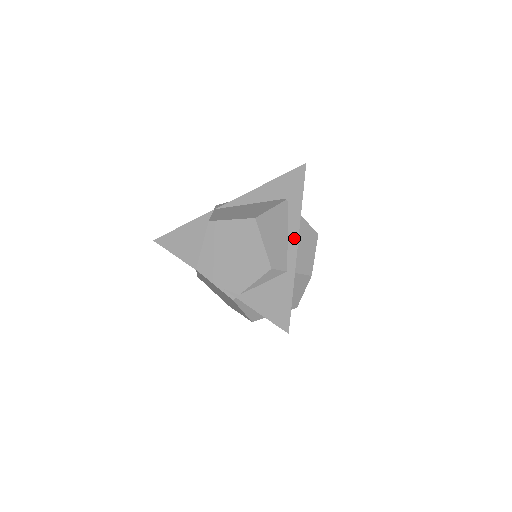
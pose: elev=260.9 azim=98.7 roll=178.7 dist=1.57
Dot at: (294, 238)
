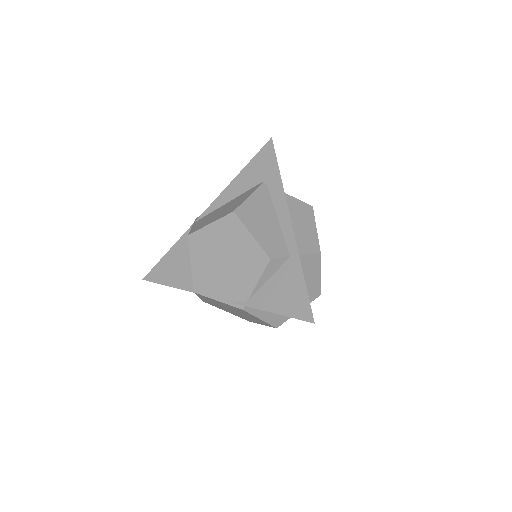
Dot at: (285, 218)
